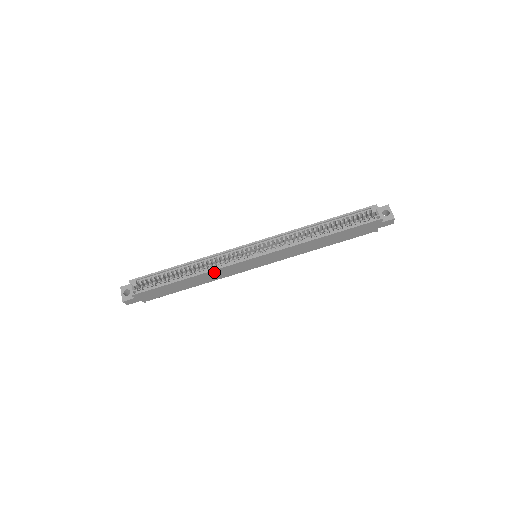
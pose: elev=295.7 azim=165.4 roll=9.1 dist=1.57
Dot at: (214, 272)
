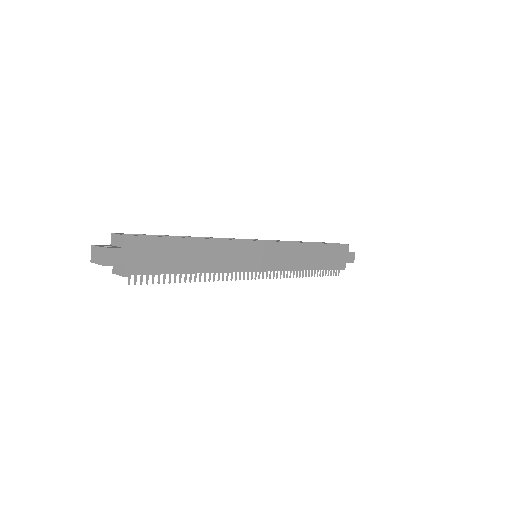
Dot at: (223, 246)
